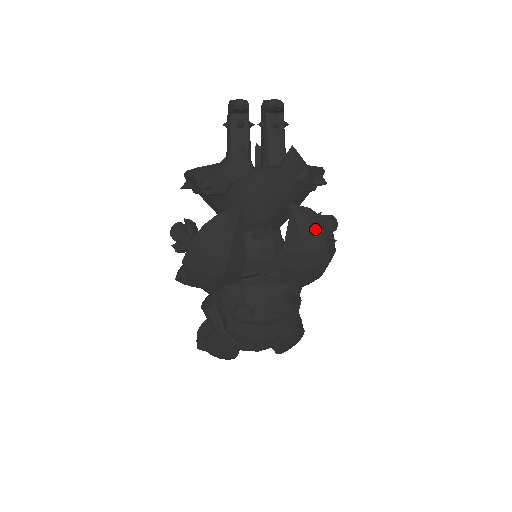
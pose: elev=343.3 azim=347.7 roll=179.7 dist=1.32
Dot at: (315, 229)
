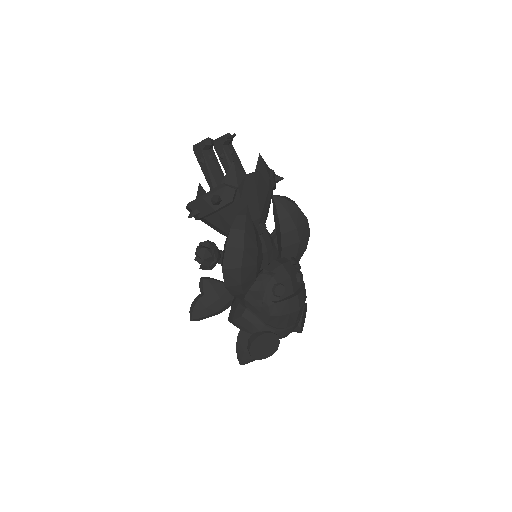
Dot at: (296, 207)
